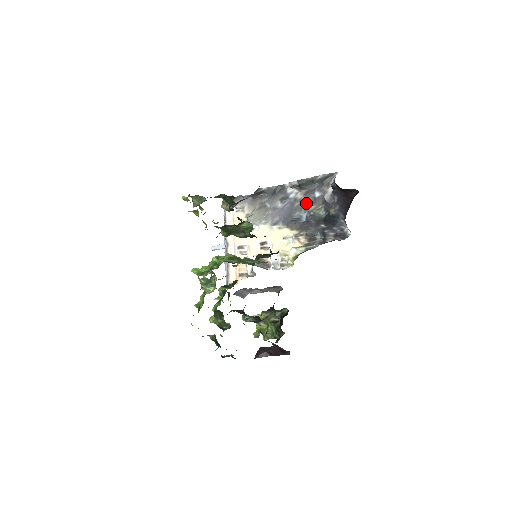
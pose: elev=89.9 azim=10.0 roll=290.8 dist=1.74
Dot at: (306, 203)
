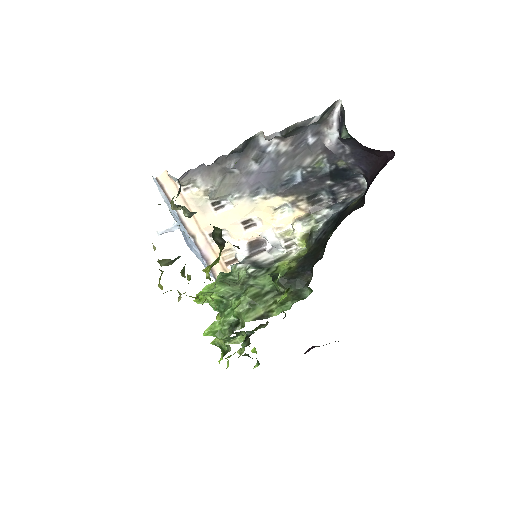
Dot at: (296, 156)
